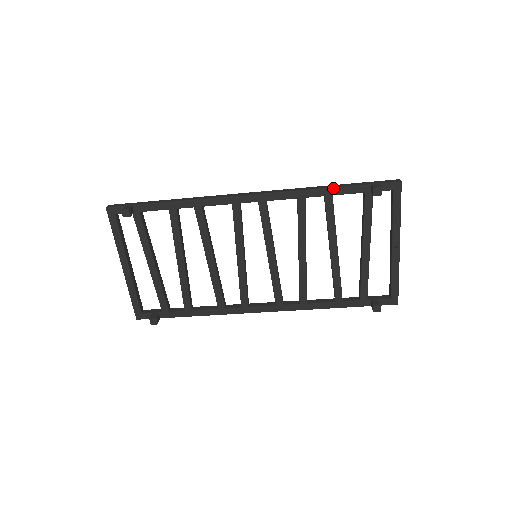
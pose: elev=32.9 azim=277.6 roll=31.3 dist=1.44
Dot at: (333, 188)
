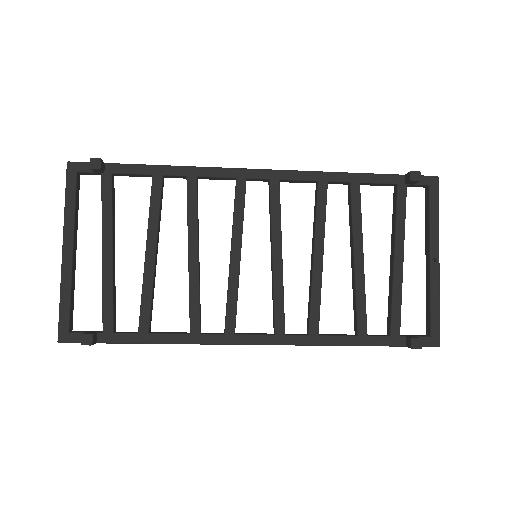
Dot at: (361, 174)
